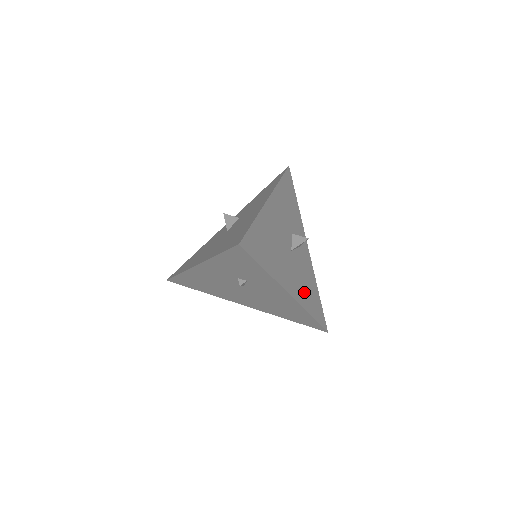
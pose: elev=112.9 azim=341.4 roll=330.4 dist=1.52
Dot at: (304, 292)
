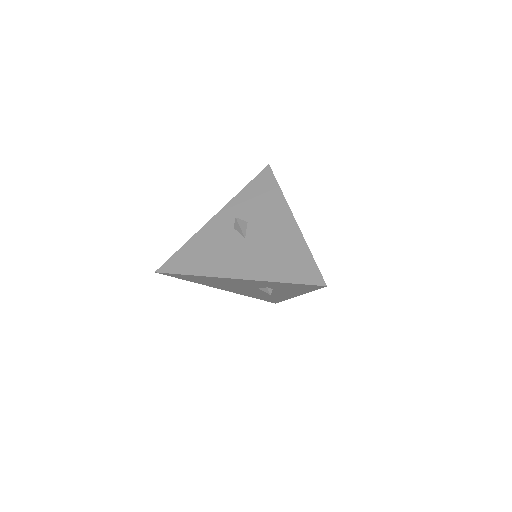
Dot at: occluded
